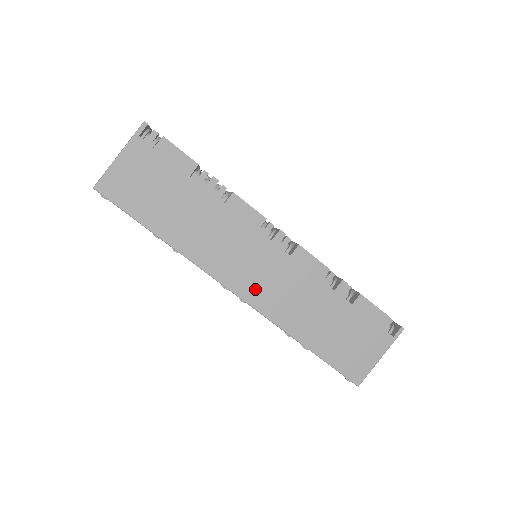
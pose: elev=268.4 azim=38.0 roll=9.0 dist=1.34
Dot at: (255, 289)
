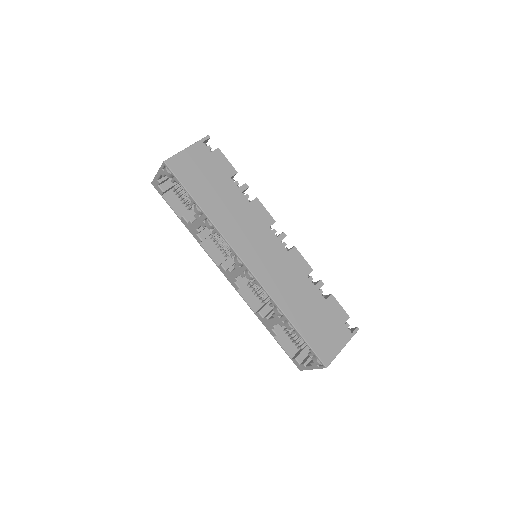
Dot at: (262, 268)
